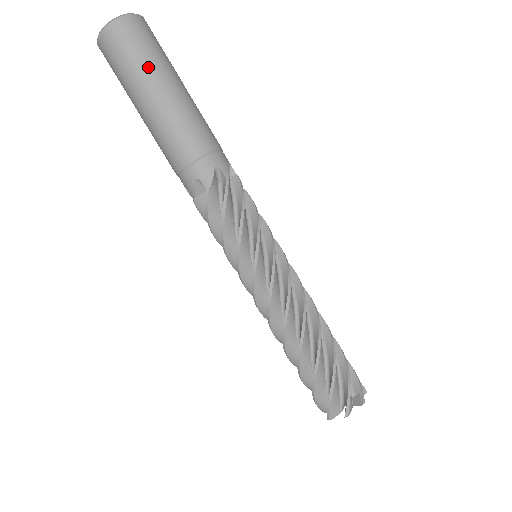
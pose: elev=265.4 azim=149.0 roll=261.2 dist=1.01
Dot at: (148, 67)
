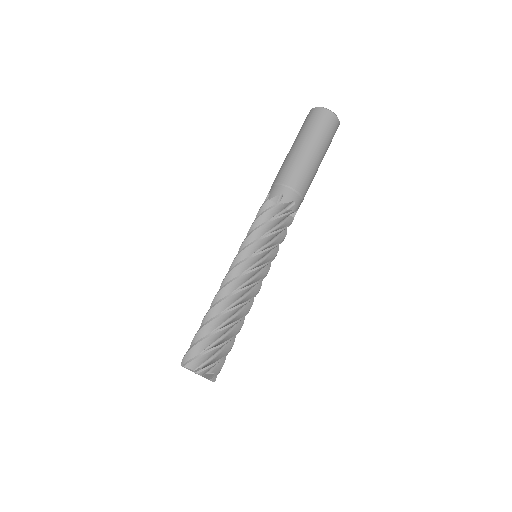
Dot at: (321, 139)
